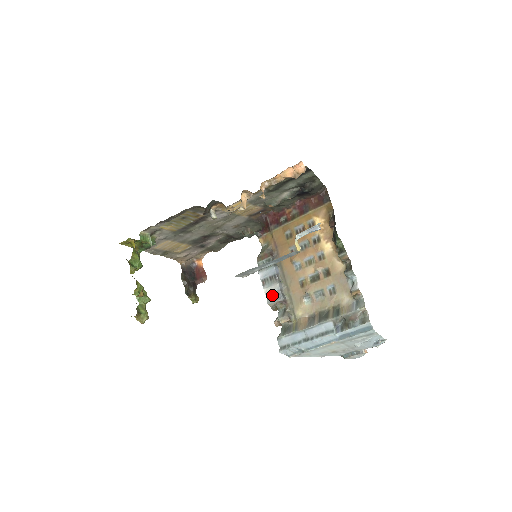
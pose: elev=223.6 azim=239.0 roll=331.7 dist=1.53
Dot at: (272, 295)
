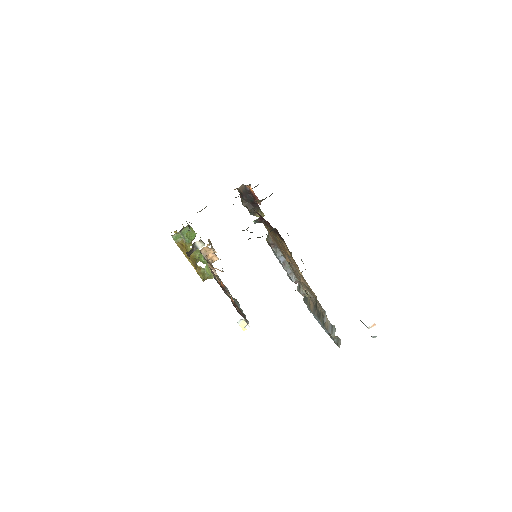
Dot at: (287, 273)
